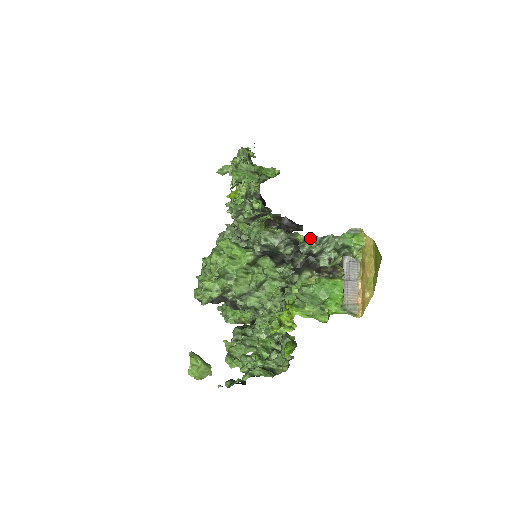
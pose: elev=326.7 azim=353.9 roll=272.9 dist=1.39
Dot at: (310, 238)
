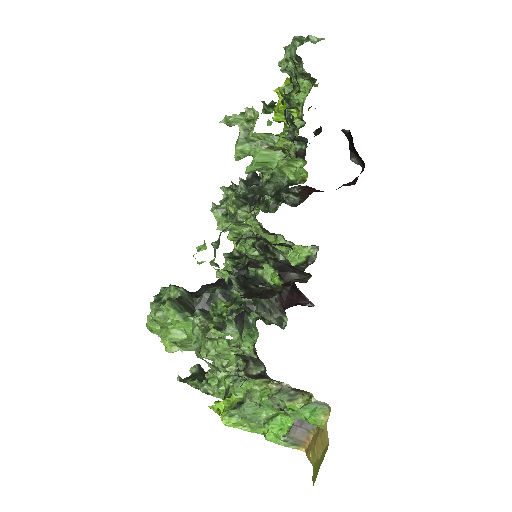
Dot at: occluded
